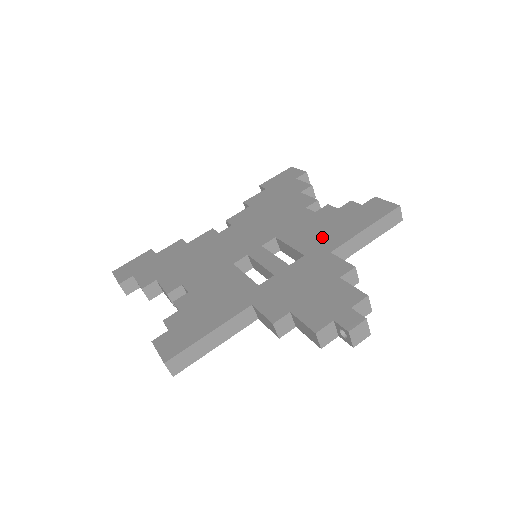
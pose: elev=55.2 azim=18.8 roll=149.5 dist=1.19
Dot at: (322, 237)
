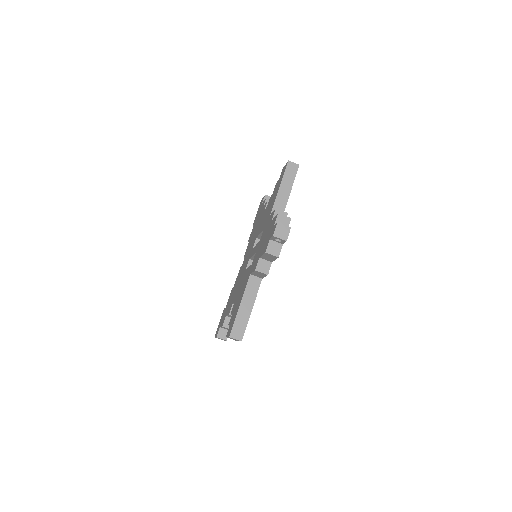
Dot at: occluded
